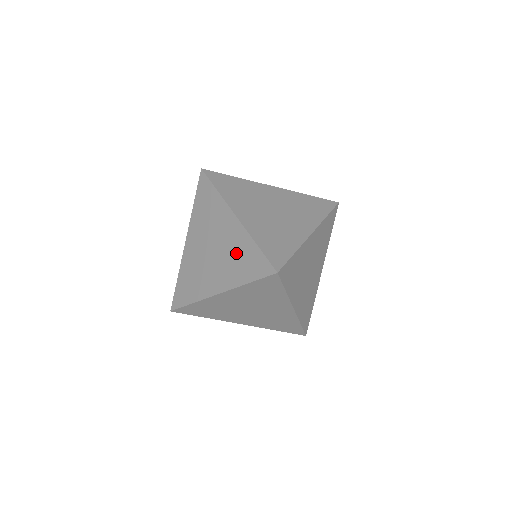
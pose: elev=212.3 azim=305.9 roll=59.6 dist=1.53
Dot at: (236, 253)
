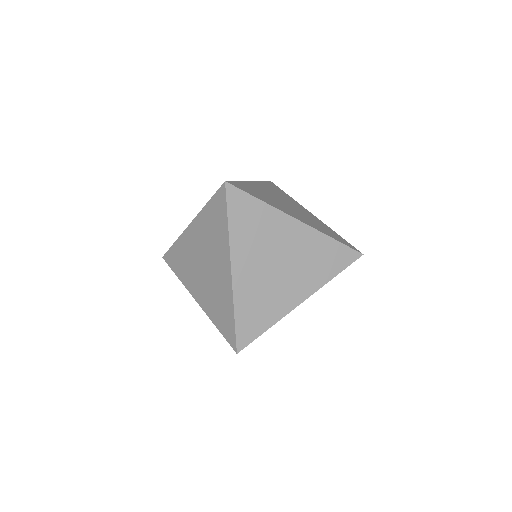
Dot at: (219, 297)
